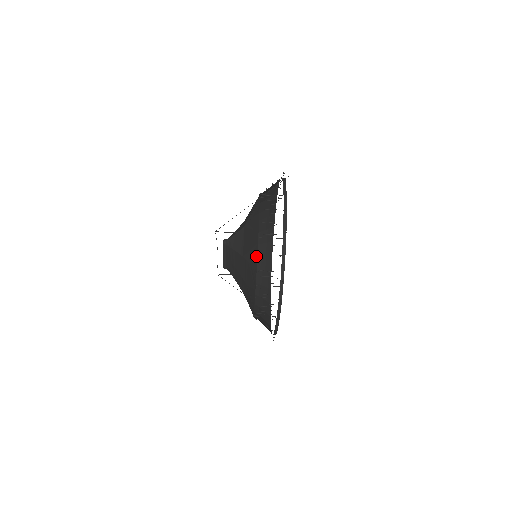
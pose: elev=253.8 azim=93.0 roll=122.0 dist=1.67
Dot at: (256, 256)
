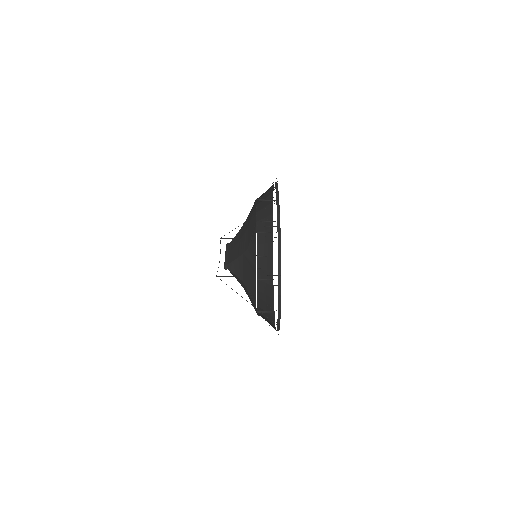
Dot at: occluded
